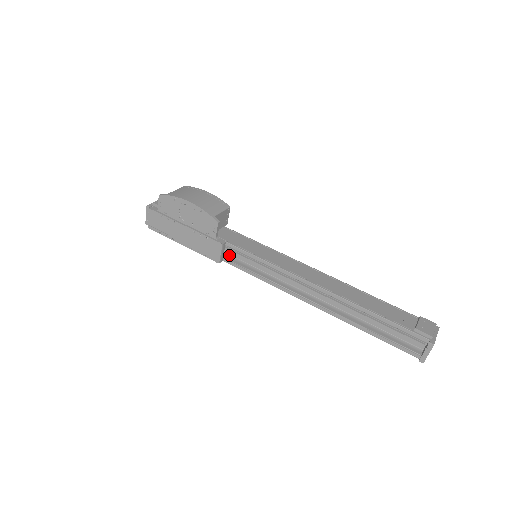
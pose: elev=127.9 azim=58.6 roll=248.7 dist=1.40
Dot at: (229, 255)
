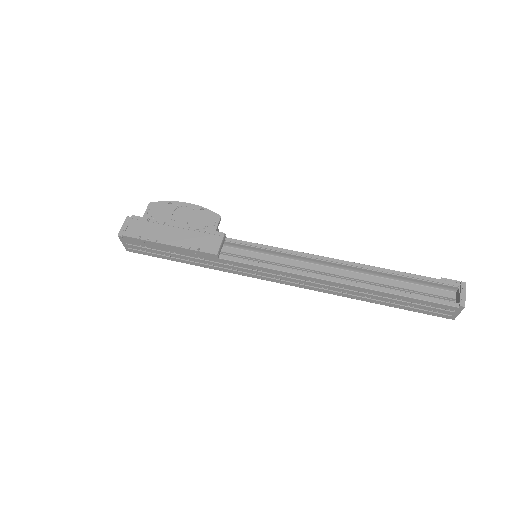
Dot at: occluded
